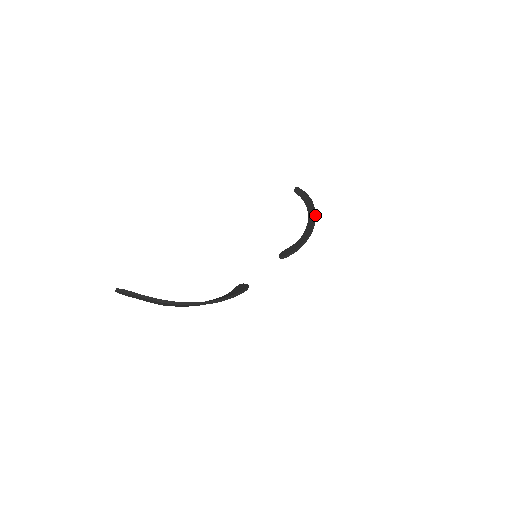
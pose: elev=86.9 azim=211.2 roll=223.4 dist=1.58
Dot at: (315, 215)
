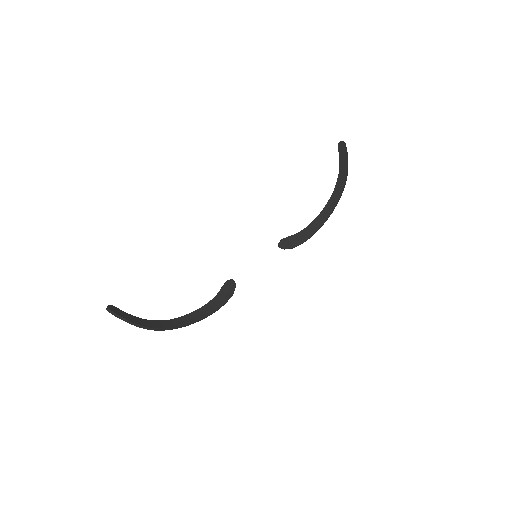
Dot at: occluded
